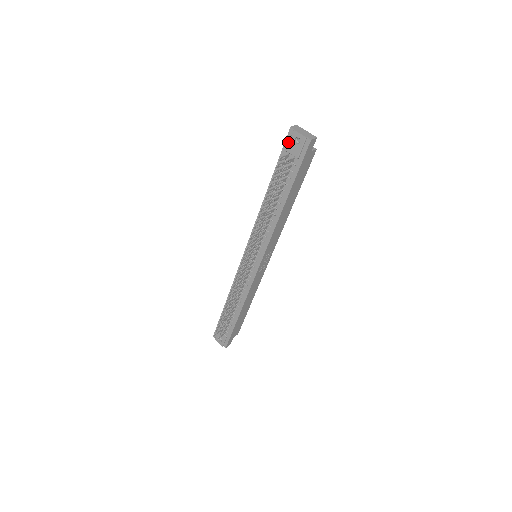
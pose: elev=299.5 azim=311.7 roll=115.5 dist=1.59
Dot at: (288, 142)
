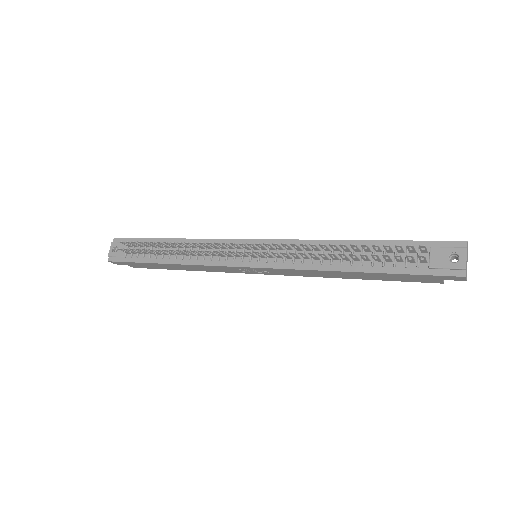
Dot at: (444, 245)
